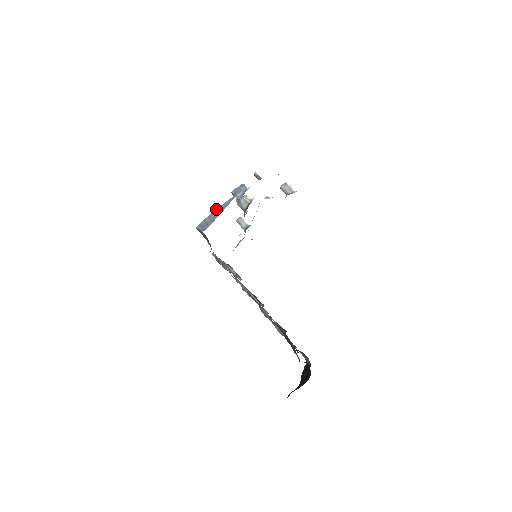
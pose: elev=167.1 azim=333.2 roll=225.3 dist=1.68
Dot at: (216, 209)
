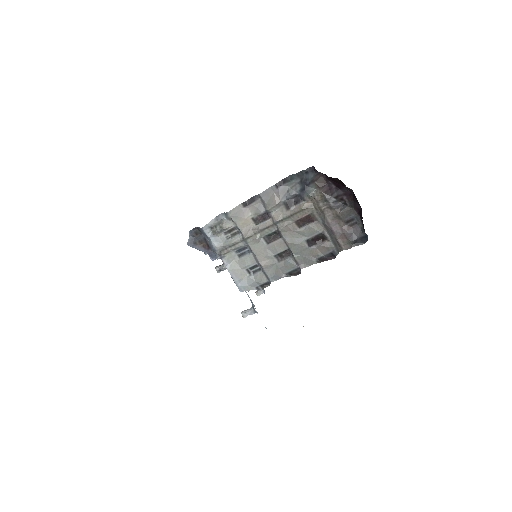
Dot at: occluded
